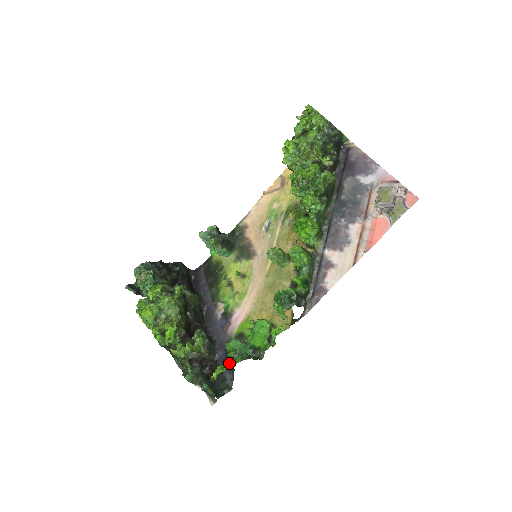
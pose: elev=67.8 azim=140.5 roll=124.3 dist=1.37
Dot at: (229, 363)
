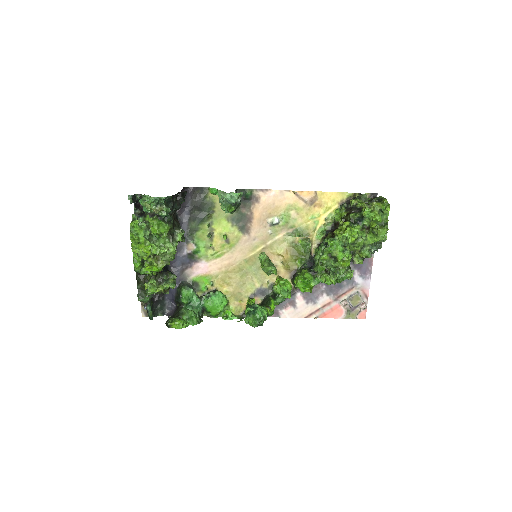
Dot at: (185, 316)
